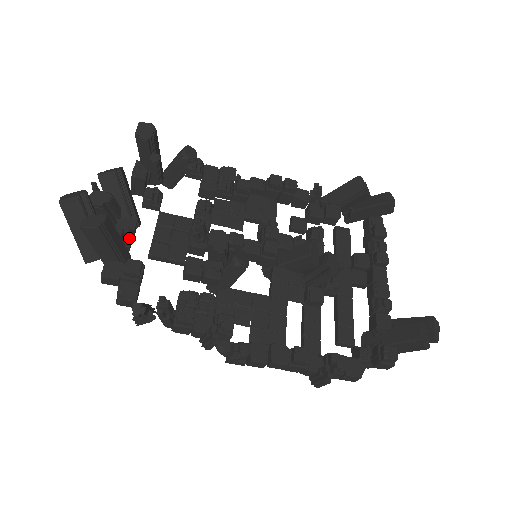
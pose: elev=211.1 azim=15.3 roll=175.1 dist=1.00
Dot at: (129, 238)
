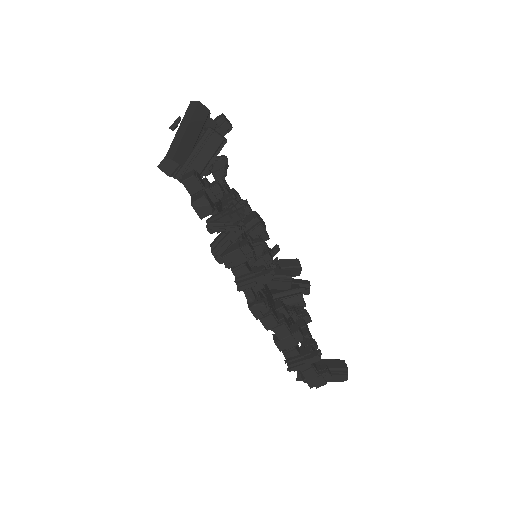
Dot at: occluded
